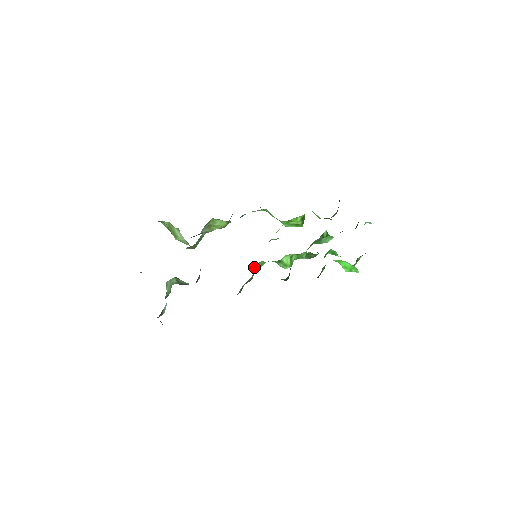
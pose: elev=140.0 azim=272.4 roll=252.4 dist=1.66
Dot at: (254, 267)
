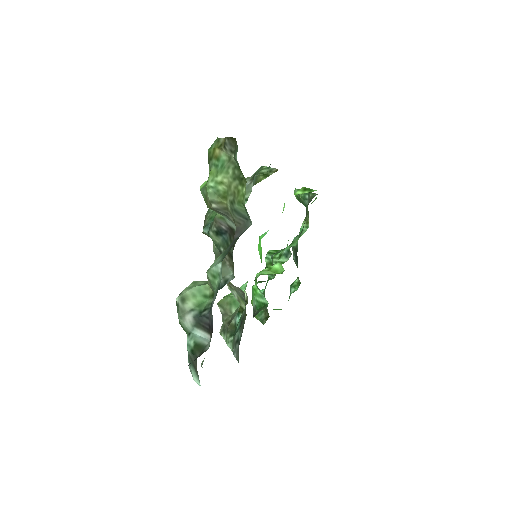
Dot at: (222, 304)
